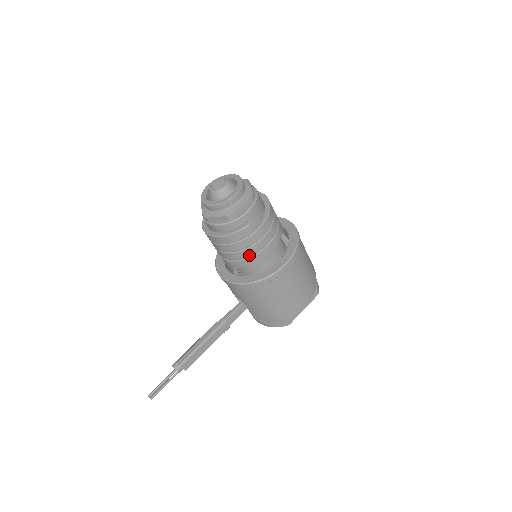
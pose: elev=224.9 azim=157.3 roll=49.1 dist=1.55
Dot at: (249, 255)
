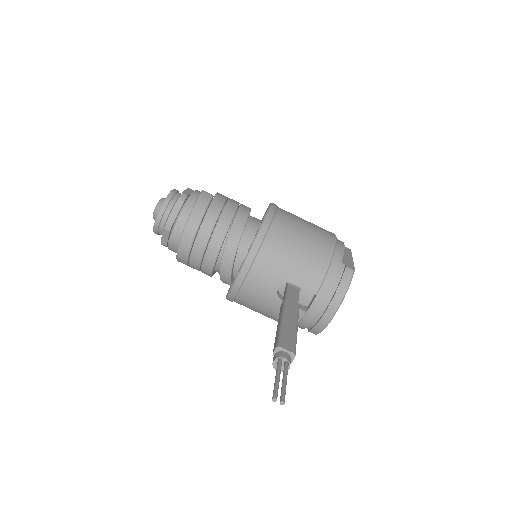
Dot at: (231, 217)
